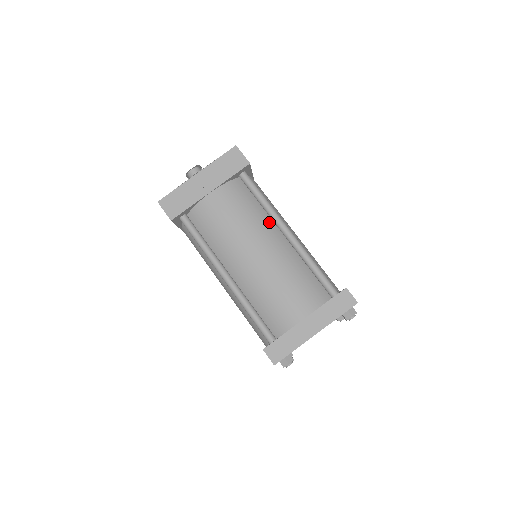
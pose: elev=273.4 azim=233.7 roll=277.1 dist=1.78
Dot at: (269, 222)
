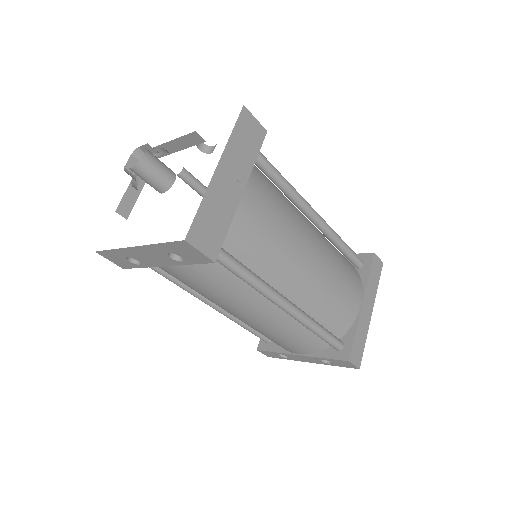
Dot at: (295, 209)
